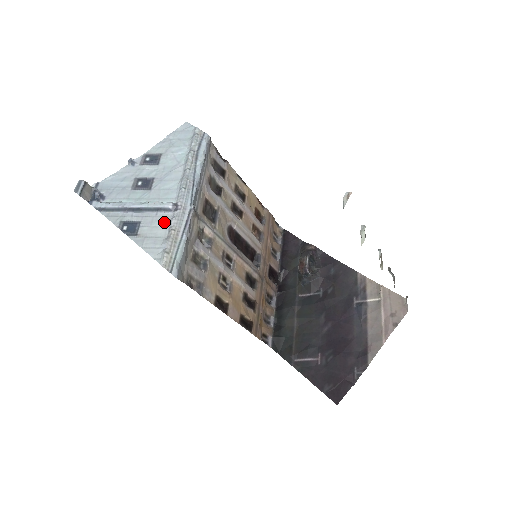
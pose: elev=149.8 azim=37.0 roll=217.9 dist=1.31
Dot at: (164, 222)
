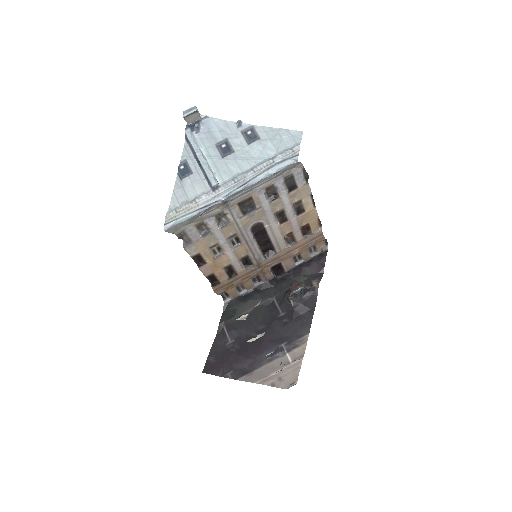
Dot at: (200, 190)
